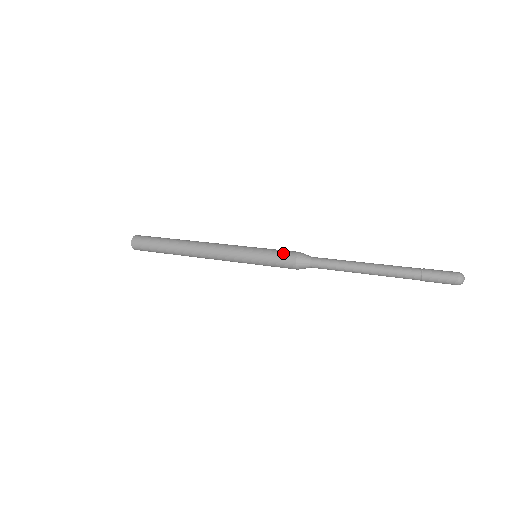
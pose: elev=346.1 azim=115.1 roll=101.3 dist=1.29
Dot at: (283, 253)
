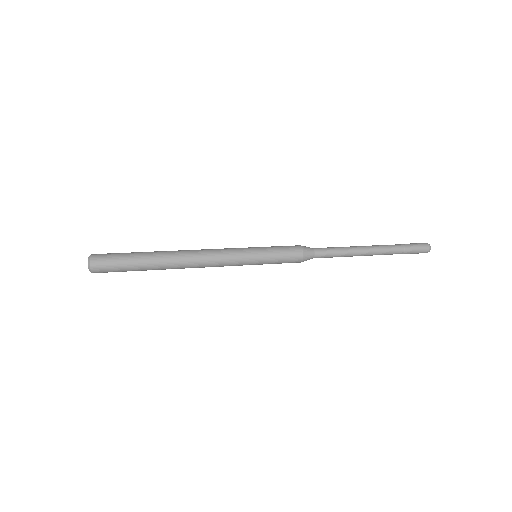
Dot at: (289, 254)
